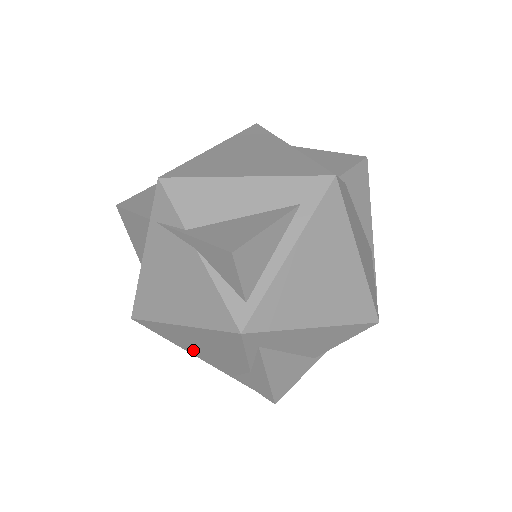
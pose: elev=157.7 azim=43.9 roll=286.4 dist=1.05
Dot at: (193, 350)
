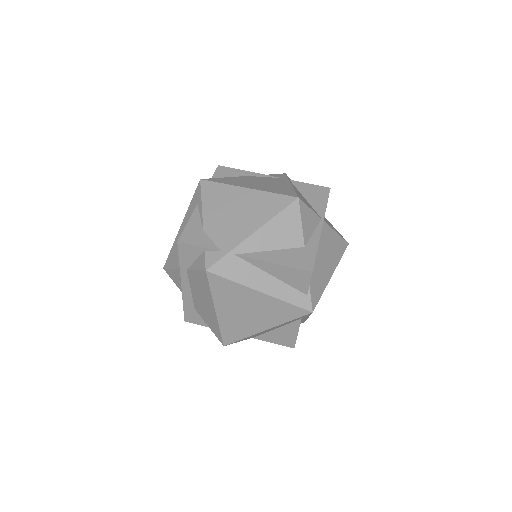
Dot at: occluded
